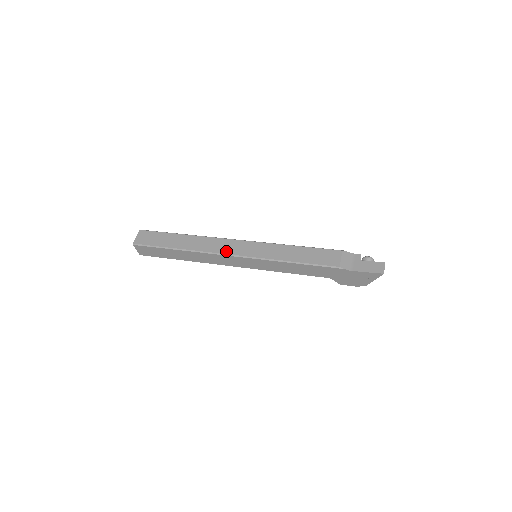
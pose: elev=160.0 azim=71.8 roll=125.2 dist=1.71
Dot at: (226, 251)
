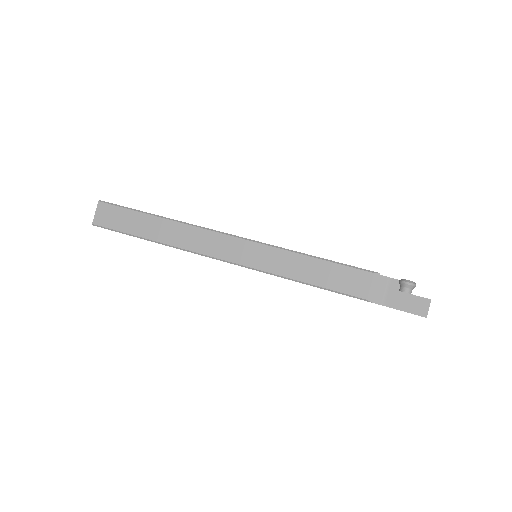
Dot at: (215, 253)
